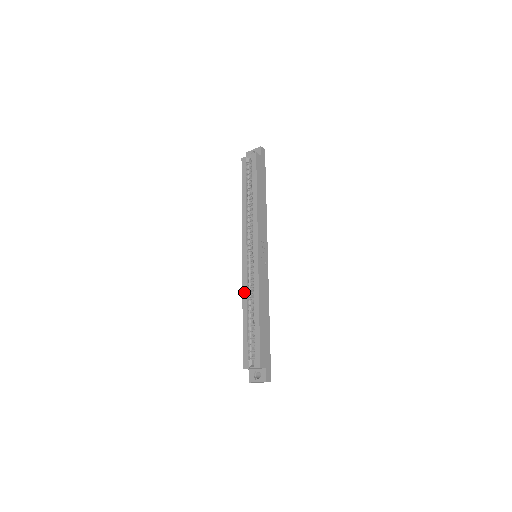
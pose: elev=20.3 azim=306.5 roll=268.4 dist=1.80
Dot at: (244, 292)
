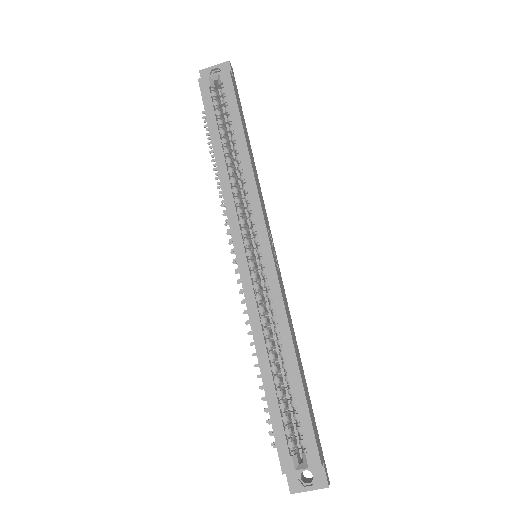
Dot at: (255, 326)
